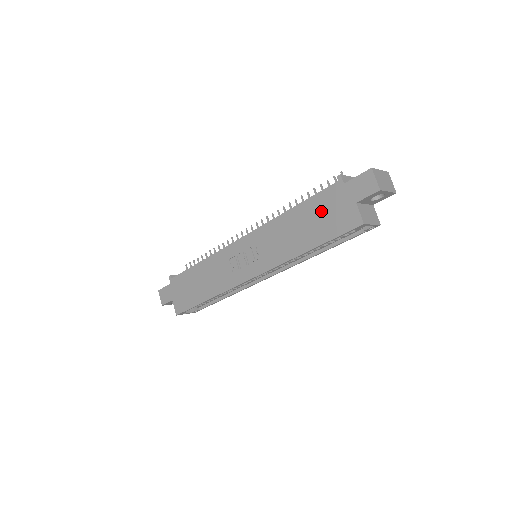
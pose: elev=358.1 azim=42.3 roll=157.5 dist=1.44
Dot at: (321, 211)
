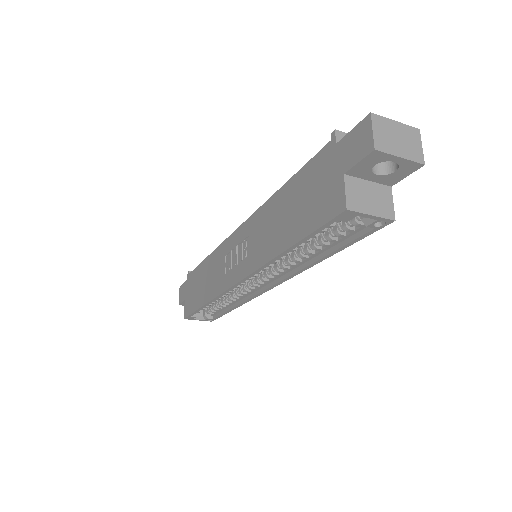
Dot at: (307, 189)
